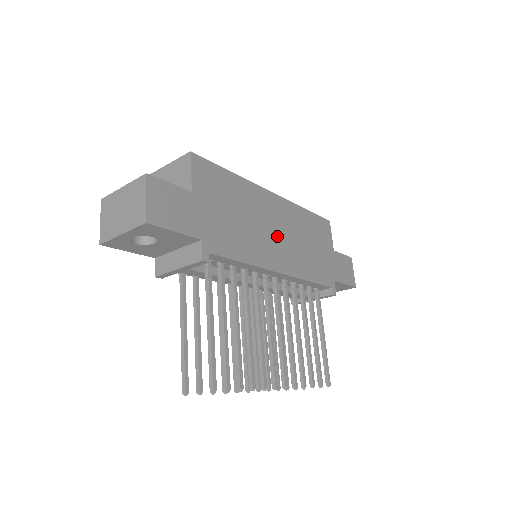
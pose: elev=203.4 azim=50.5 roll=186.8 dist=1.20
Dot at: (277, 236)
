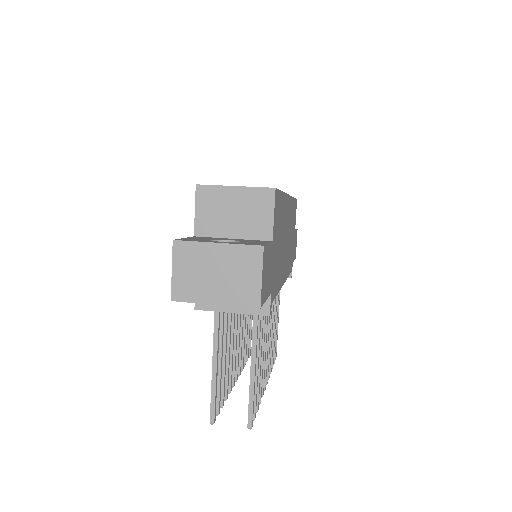
Dot at: (286, 244)
